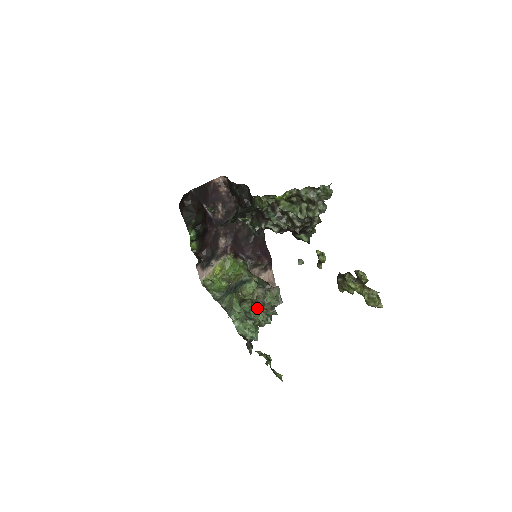
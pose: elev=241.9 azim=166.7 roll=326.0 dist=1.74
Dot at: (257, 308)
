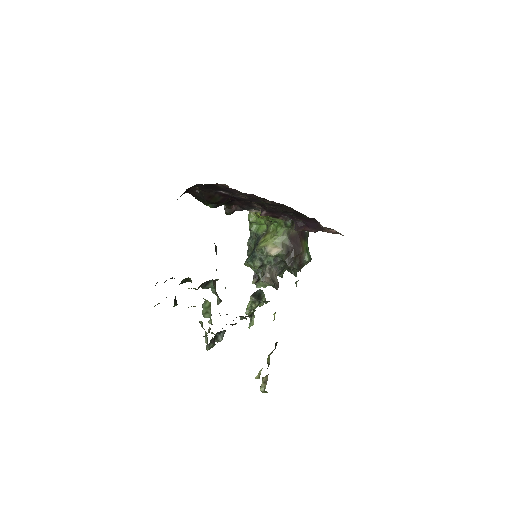
Dot at: occluded
